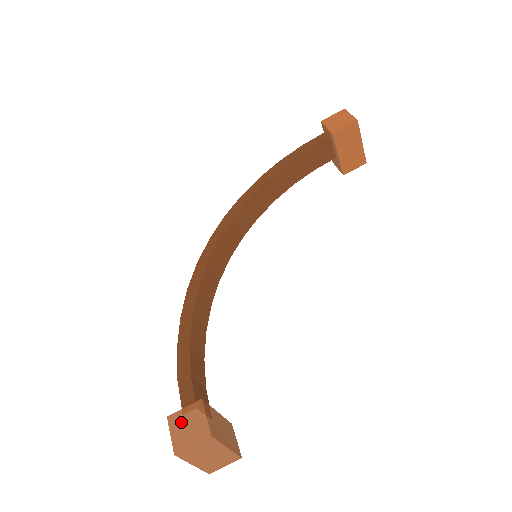
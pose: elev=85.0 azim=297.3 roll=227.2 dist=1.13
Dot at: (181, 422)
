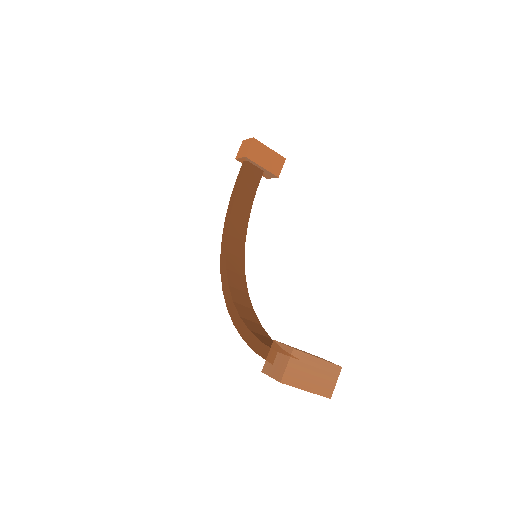
Dot at: (271, 364)
